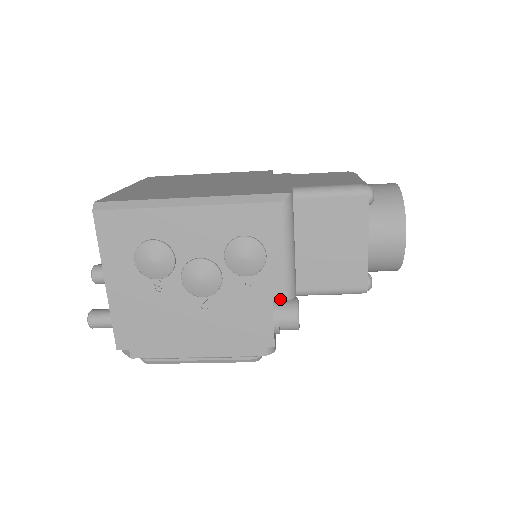
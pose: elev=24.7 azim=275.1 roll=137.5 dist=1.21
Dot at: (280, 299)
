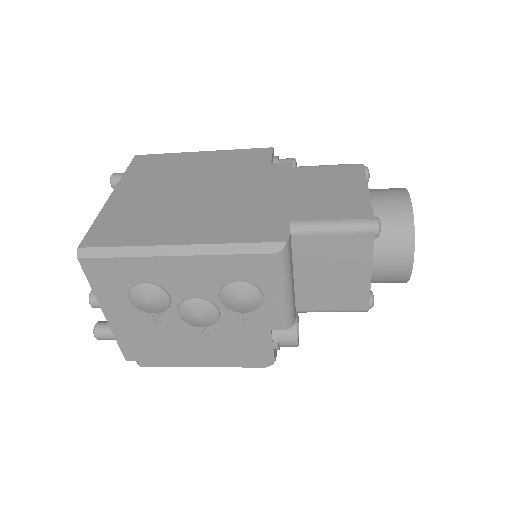
Dot at: (279, 329)
